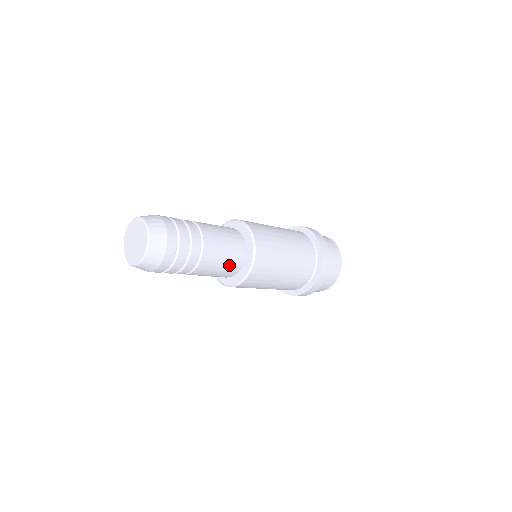
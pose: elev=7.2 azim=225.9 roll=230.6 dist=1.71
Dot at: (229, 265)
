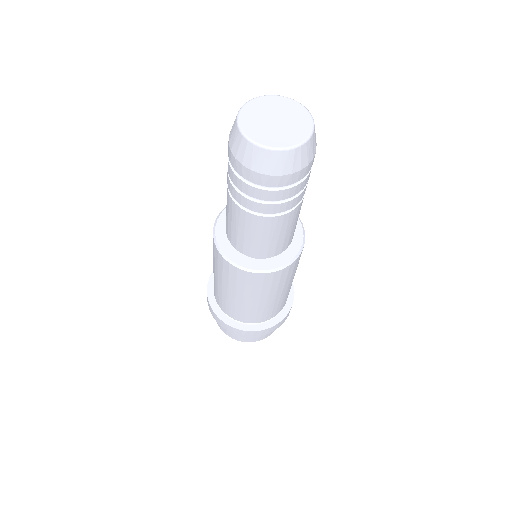
Dot at: (286, 239)
